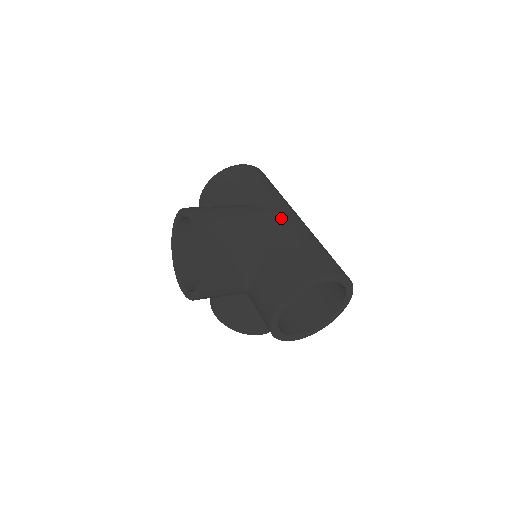
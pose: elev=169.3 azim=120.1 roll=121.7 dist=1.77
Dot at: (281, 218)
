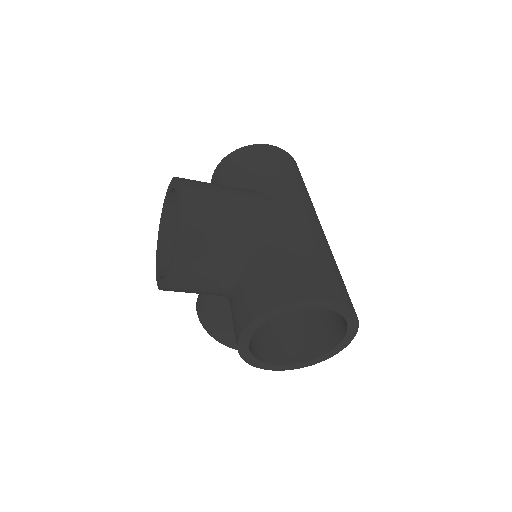
Dot at: (291, 215)
